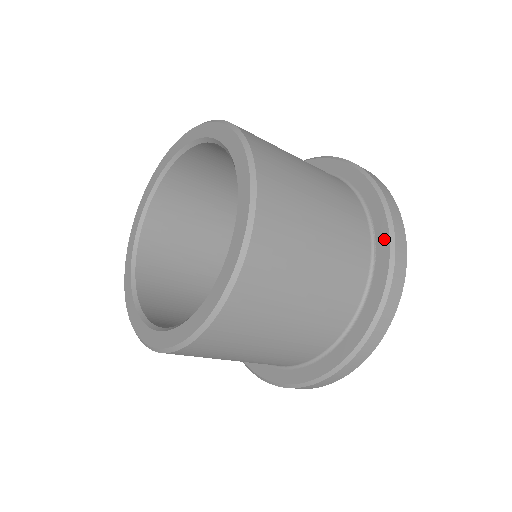
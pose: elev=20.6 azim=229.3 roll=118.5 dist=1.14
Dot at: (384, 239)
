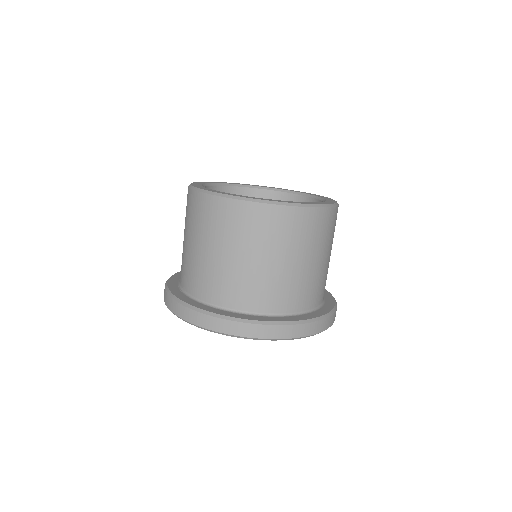
Dot at: (328, 294)
